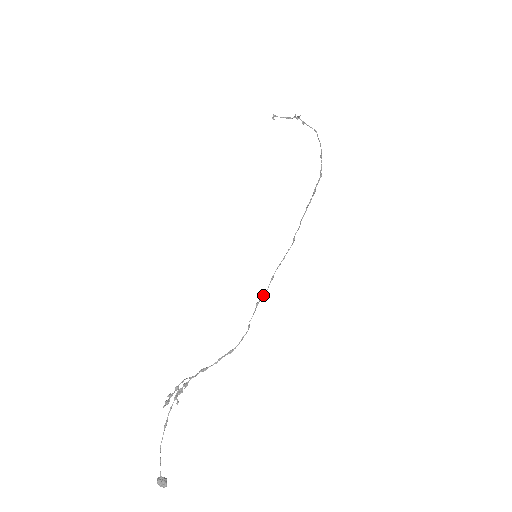
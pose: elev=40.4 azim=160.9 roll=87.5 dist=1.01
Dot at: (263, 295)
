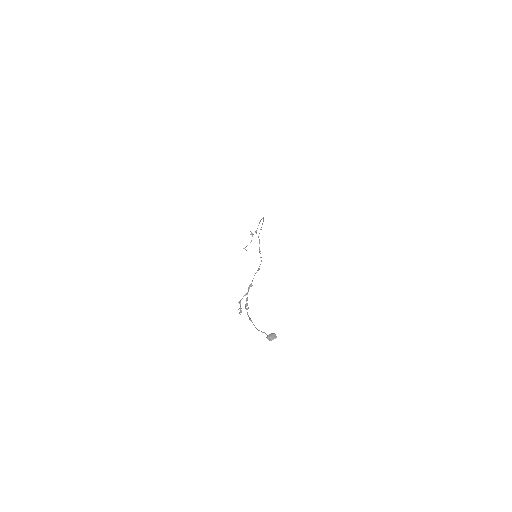
Dot at: (259, 247)
